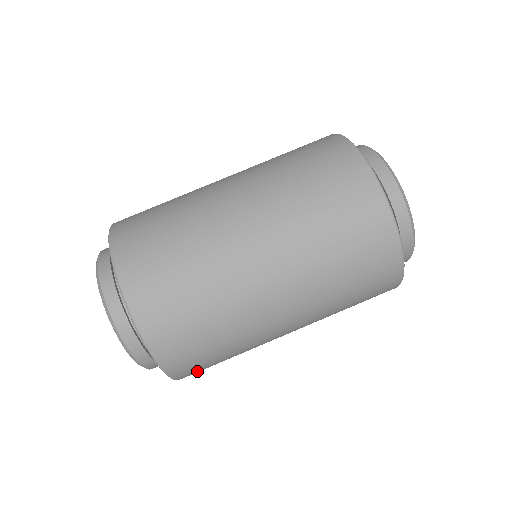
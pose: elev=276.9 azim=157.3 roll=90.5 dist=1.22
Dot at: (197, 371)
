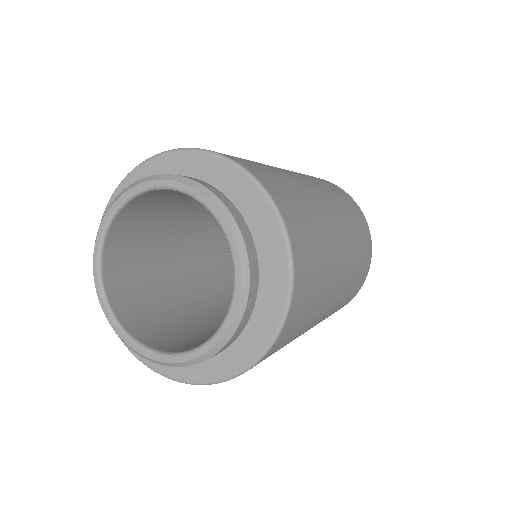
Dot at: occluded
